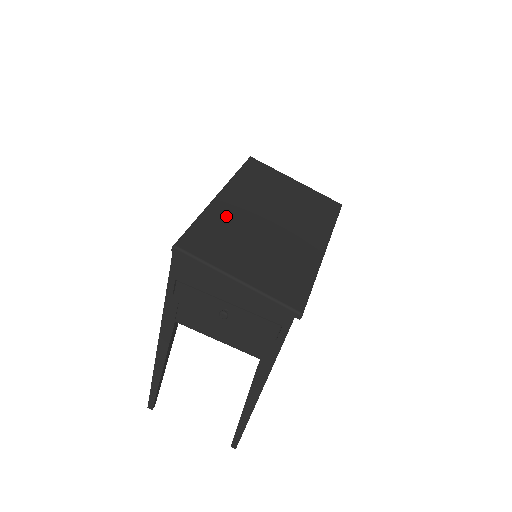
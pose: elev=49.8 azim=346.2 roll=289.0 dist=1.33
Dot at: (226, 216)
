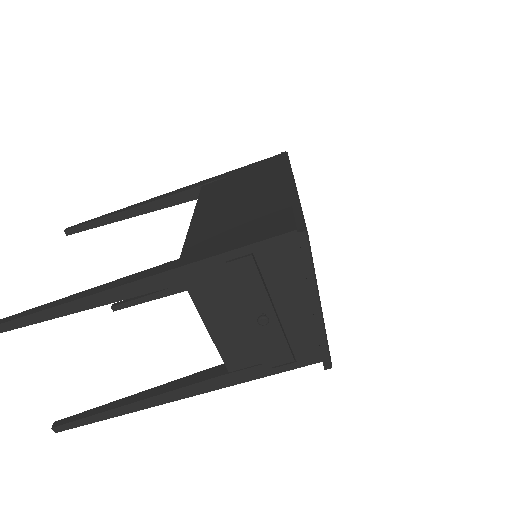
Dot at: occluded
